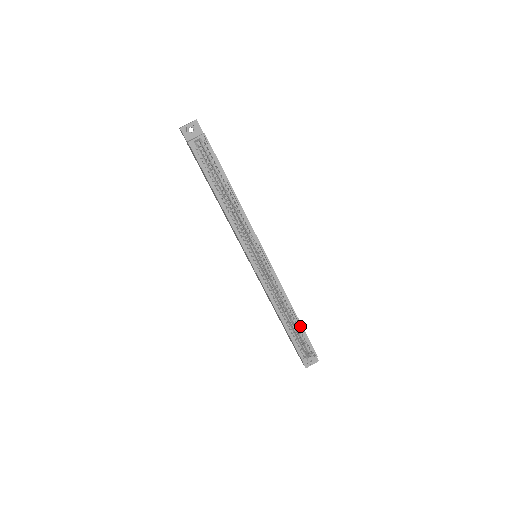
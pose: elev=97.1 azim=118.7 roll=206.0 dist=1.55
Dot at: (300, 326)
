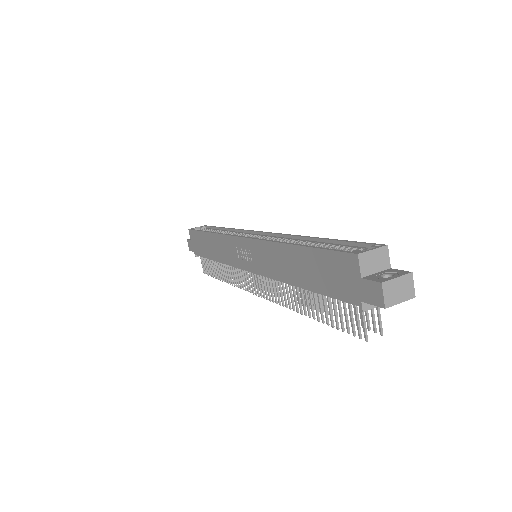
Dot at: (330, 243)
